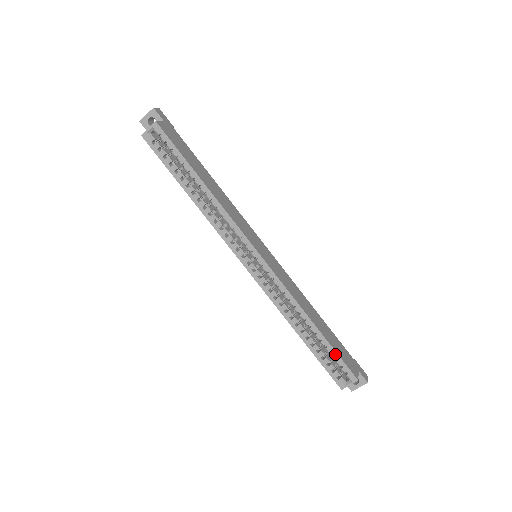
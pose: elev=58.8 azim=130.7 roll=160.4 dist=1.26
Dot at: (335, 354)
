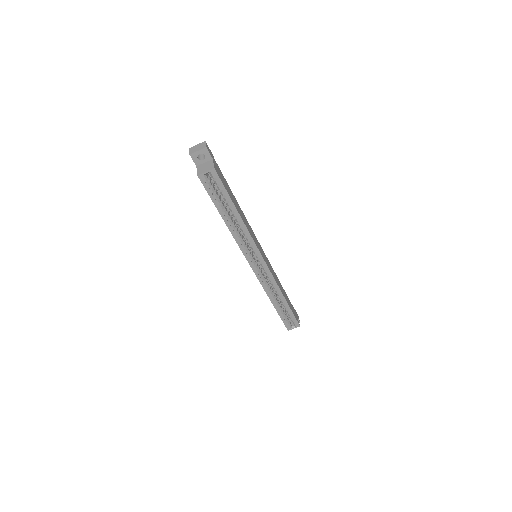
Dot at: (292, 314)
